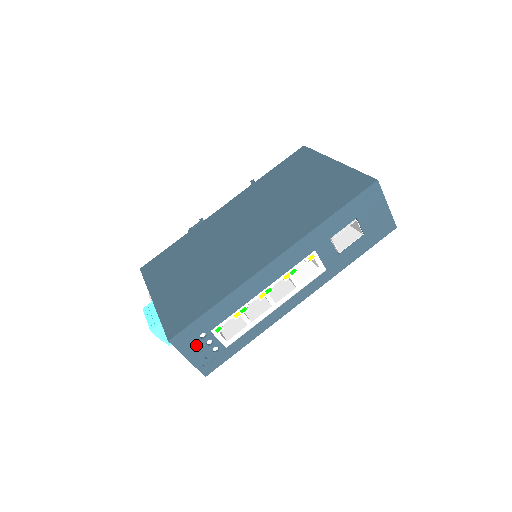
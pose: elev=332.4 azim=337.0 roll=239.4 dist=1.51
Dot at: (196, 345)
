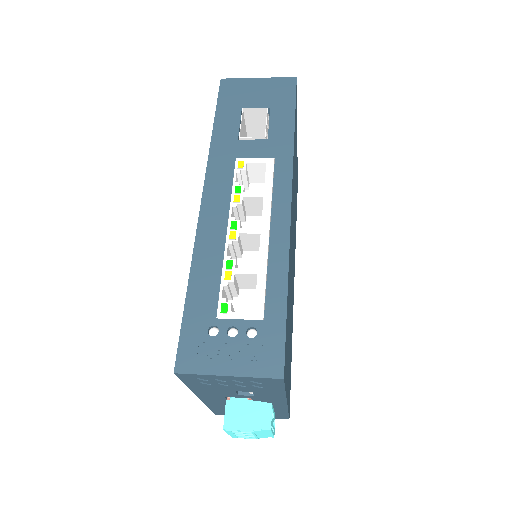
Dot at: (218, 349)
